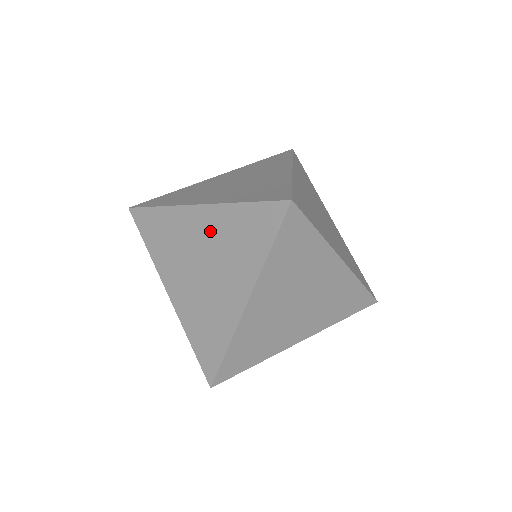
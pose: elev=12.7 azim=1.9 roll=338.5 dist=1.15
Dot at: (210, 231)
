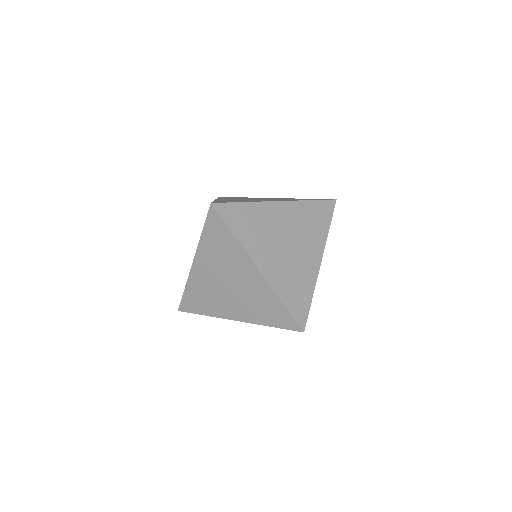
Dot at: occluded
